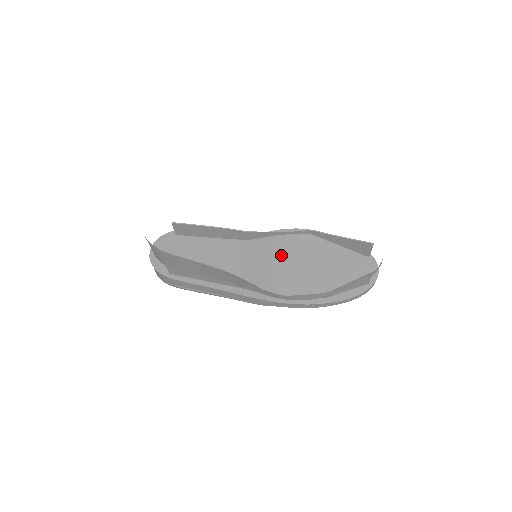
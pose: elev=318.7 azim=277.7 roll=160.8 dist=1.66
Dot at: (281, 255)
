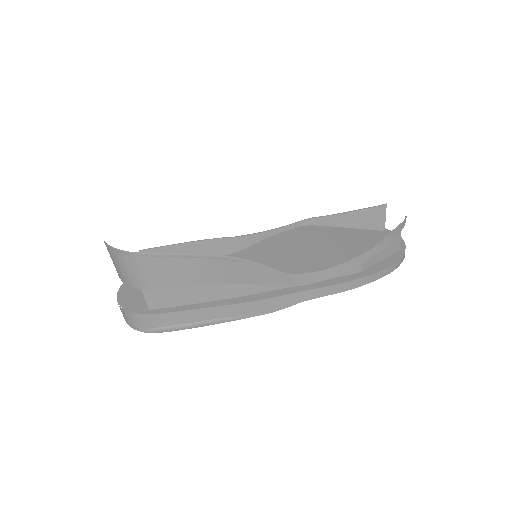
Dot at: (285, 250)
